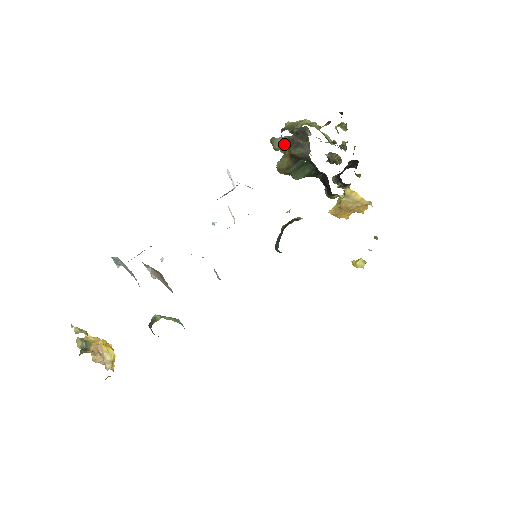
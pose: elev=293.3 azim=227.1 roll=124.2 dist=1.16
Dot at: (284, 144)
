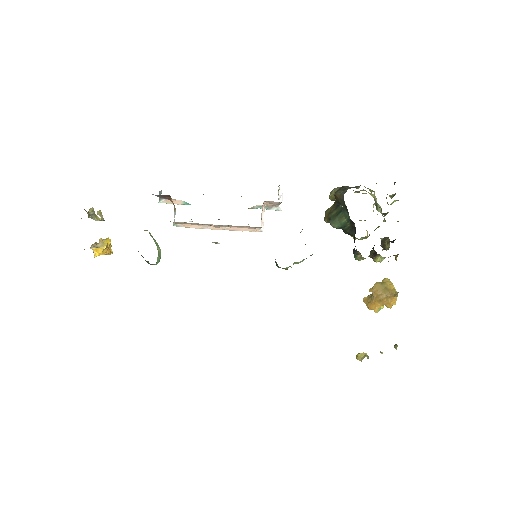
Dot at: occluded
